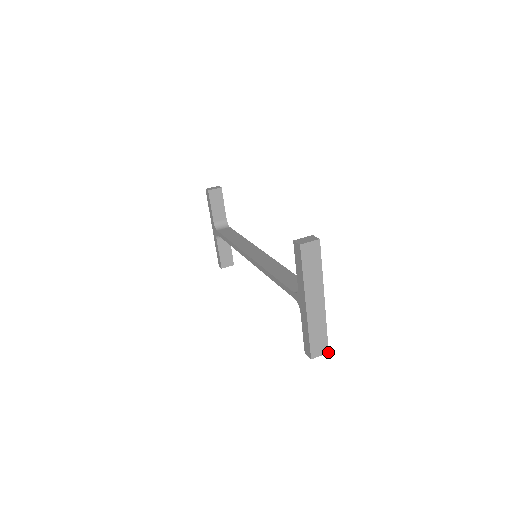
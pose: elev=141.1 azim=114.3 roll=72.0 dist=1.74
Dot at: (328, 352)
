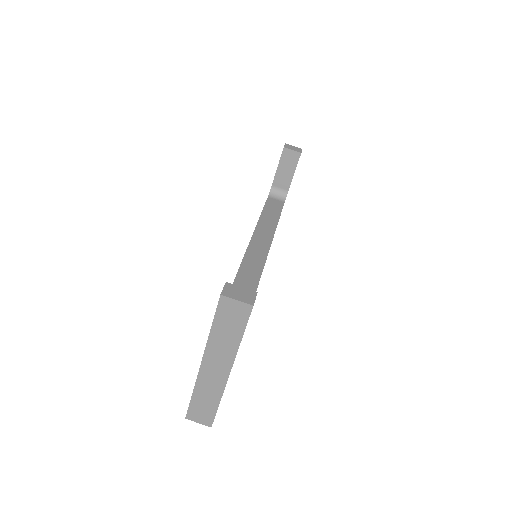
Dot at: (211, 426)
